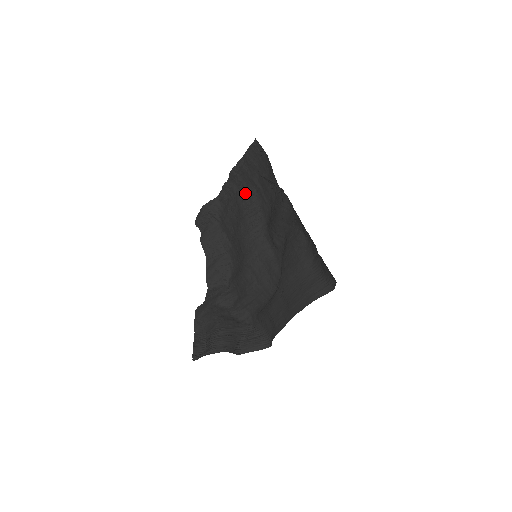
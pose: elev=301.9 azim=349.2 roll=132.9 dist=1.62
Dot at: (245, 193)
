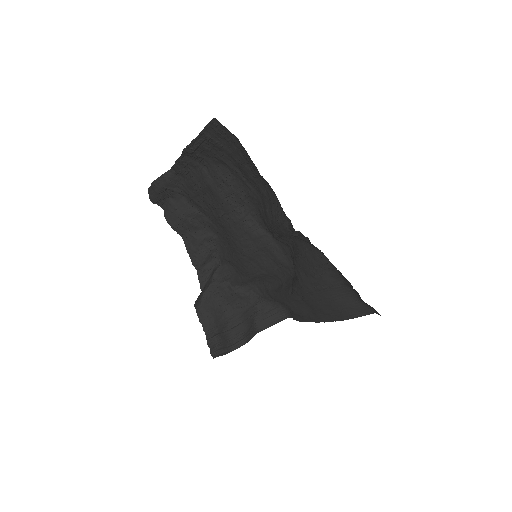
Dot at: (214, 173)
